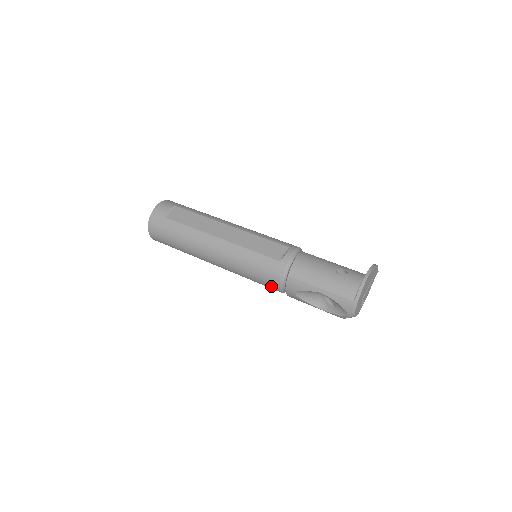
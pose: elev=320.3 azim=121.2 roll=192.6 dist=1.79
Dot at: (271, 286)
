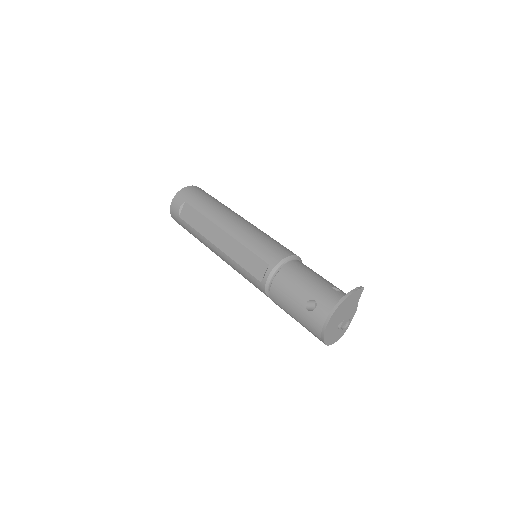
Dot at: occluded
